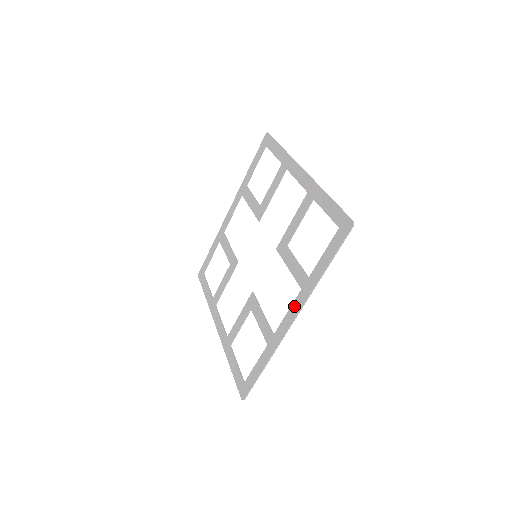
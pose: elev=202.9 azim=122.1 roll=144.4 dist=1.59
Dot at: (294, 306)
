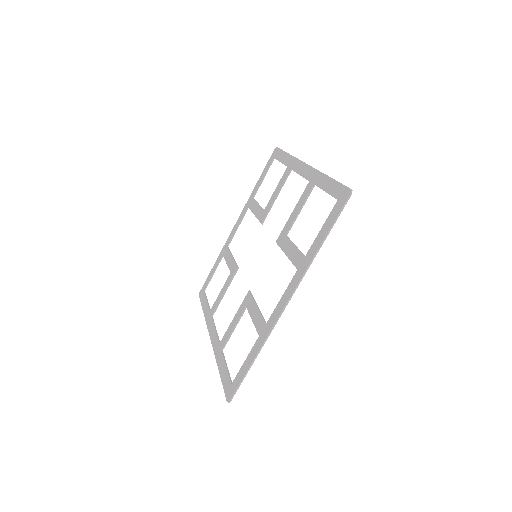
Dot at: (289, 288)
